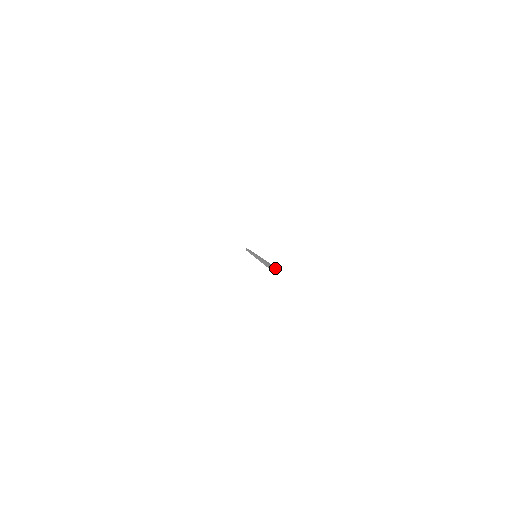
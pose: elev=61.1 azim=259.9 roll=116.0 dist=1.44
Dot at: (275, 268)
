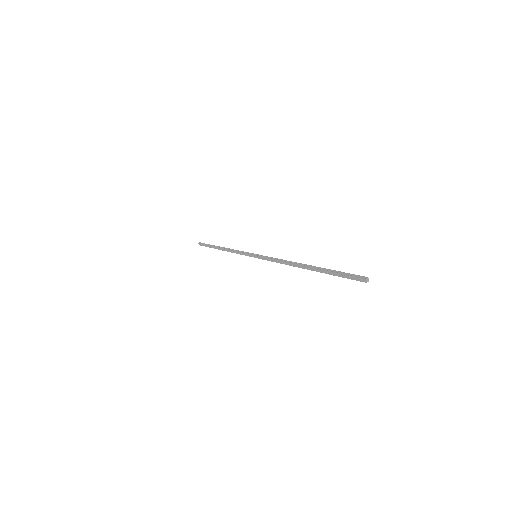
Dot at: occluded
